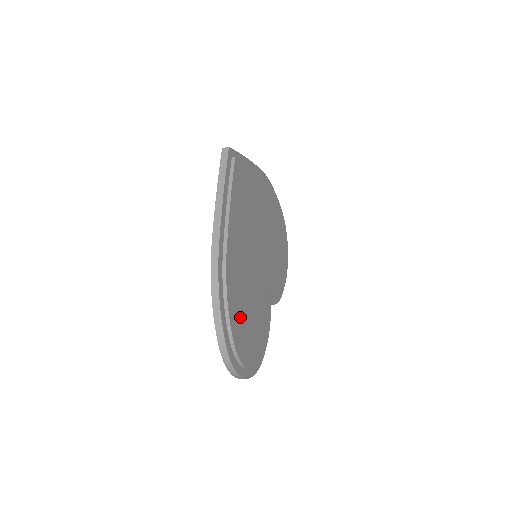
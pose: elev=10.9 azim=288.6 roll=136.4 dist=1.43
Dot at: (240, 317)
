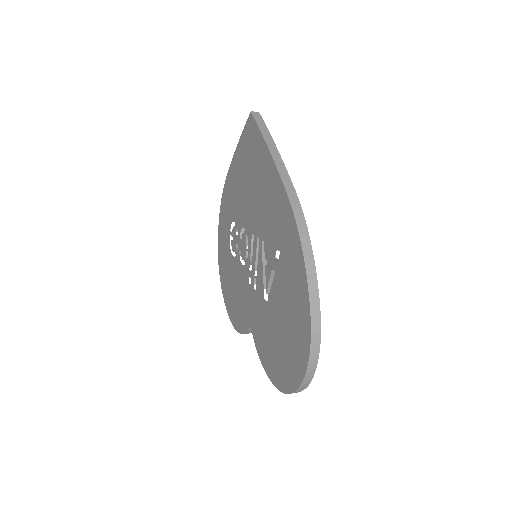
Dot at: occluded
